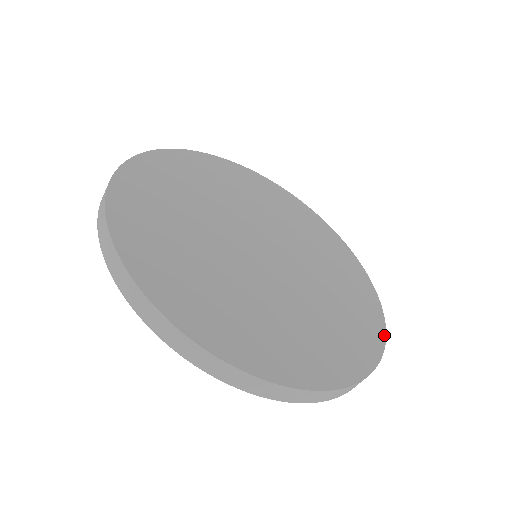
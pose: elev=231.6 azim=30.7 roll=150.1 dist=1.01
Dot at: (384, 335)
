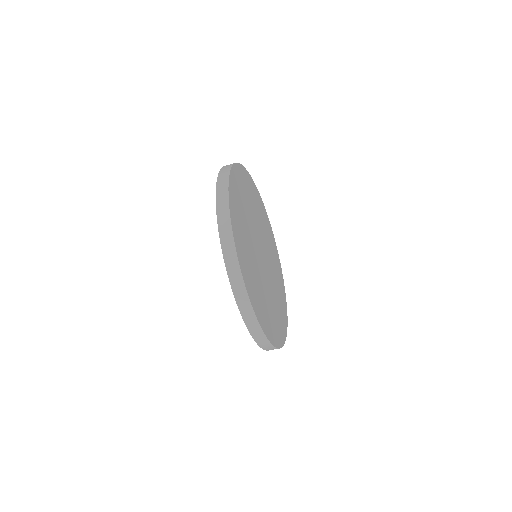
Dot at: (283, 344)
